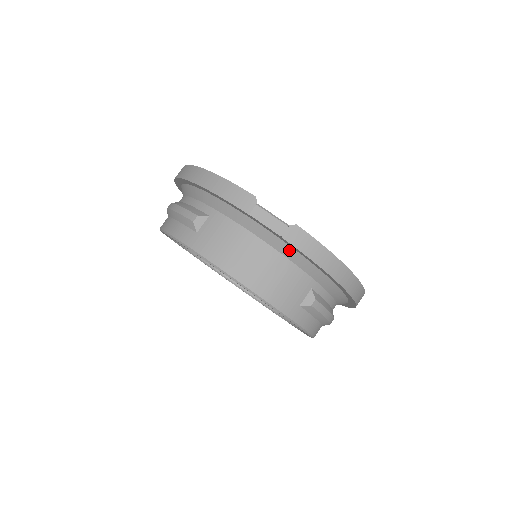
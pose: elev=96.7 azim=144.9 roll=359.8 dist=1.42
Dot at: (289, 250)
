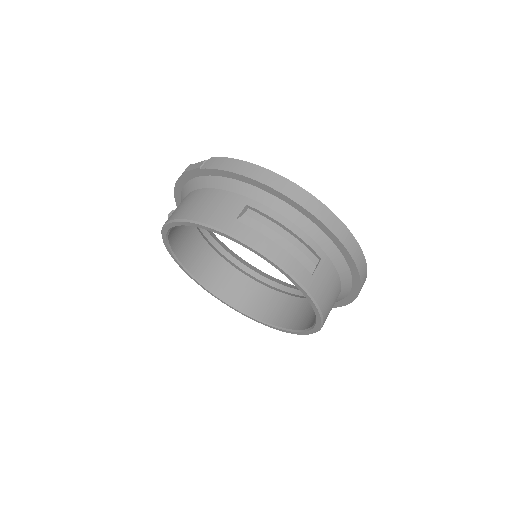
Dot at: (215, 180)
